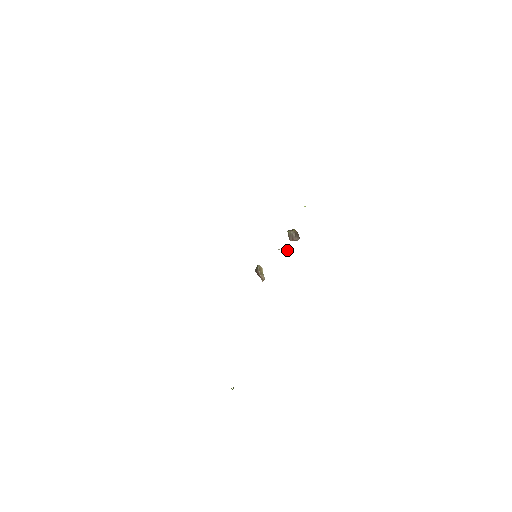
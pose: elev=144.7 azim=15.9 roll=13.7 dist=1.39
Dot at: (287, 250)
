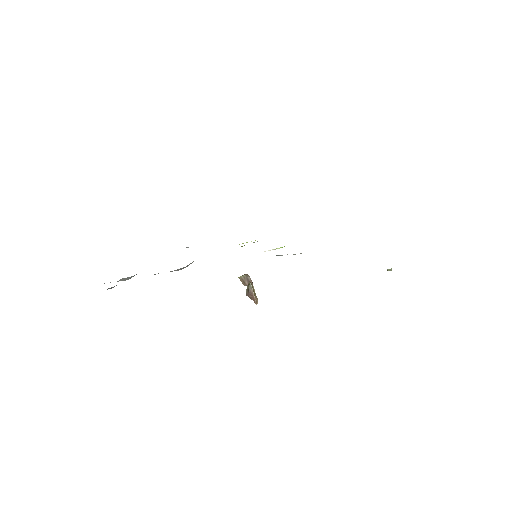
Dot at: (280, 247)
